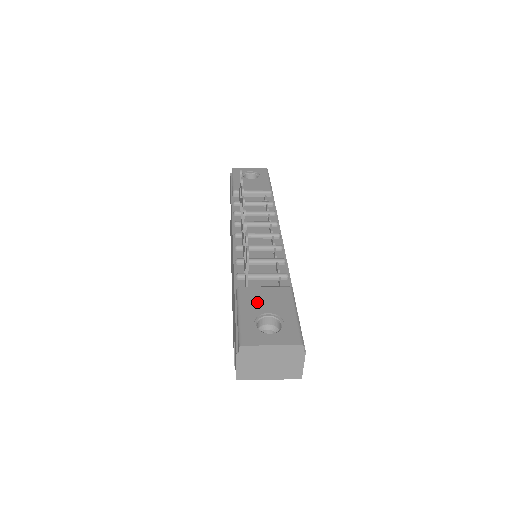
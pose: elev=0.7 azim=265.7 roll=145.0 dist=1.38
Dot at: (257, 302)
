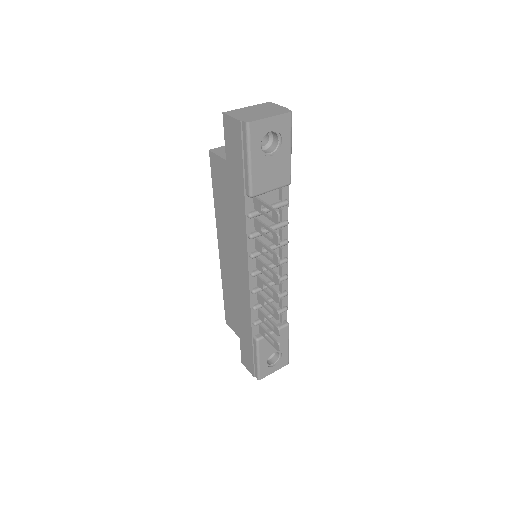
Dot at: (269, 348)
